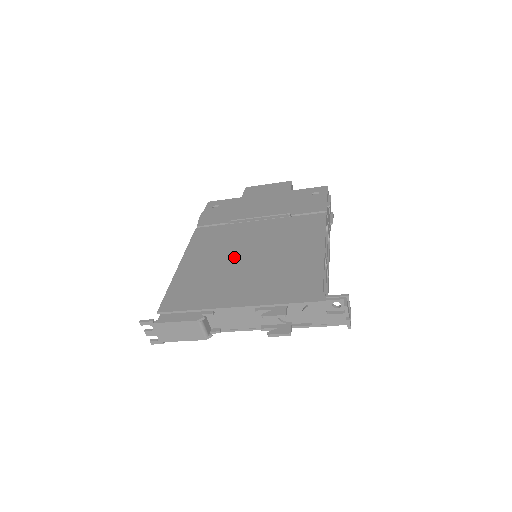
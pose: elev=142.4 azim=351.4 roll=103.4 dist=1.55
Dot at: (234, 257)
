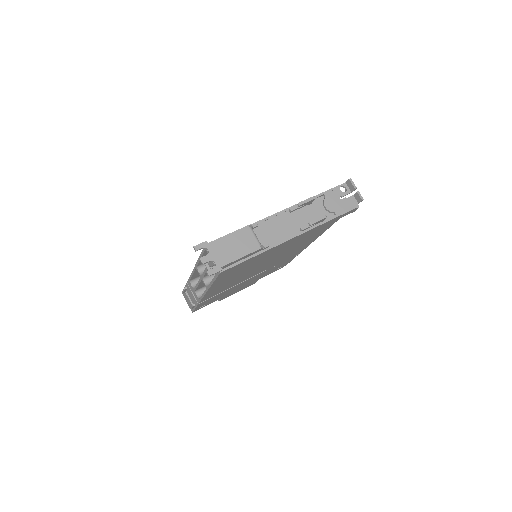
Dot at: occluded
